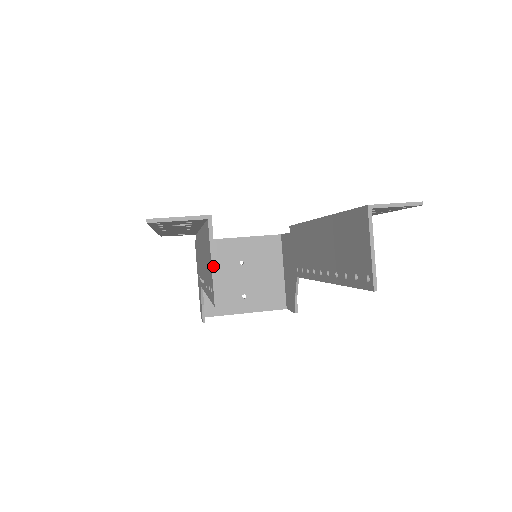
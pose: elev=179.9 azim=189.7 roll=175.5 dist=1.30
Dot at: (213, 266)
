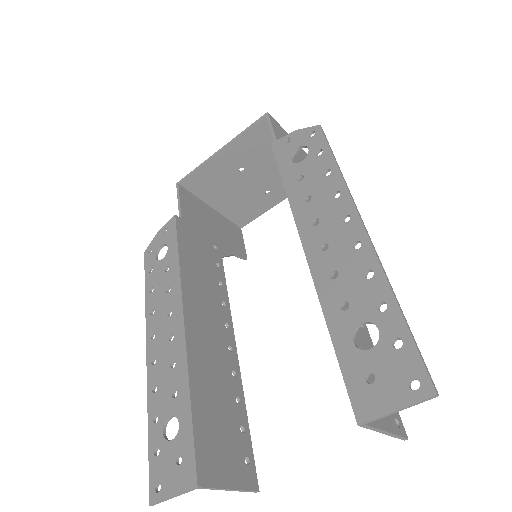
Dot at: (232, 490)
